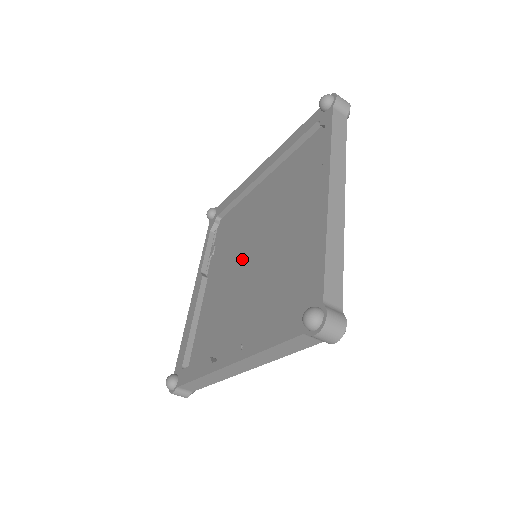
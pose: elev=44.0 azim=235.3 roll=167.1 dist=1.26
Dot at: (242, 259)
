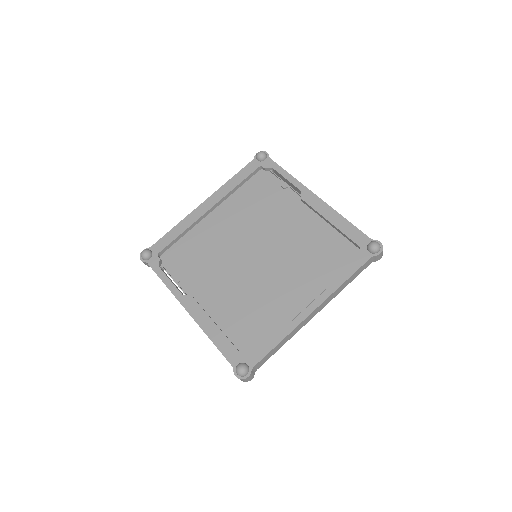
Dot at: (241, 263)
